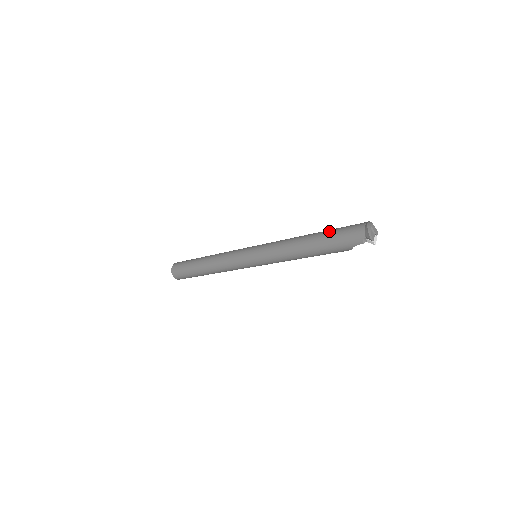
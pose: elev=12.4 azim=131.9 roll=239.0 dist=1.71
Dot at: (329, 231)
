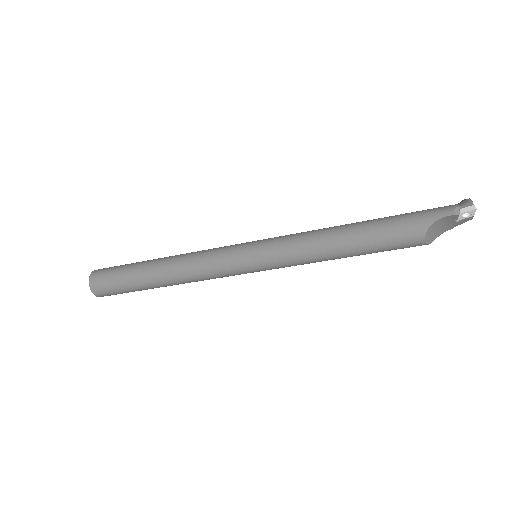
Dot at: occluded
